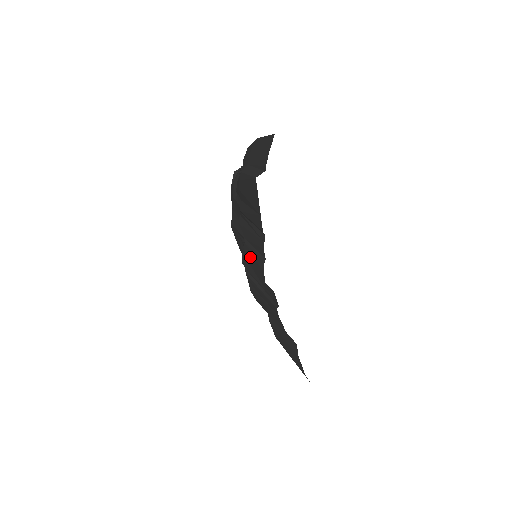
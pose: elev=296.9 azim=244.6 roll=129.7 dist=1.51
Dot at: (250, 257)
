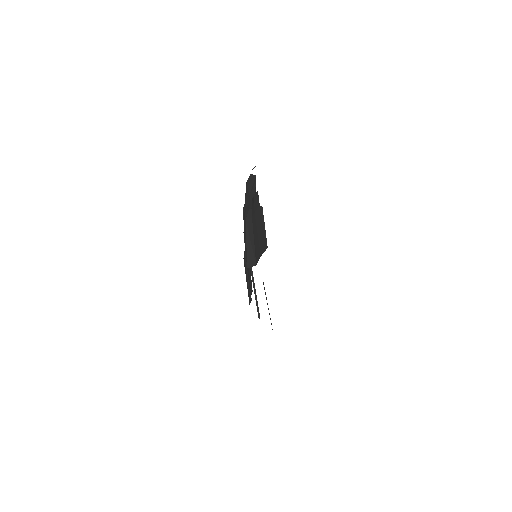
Dot at: occluded
